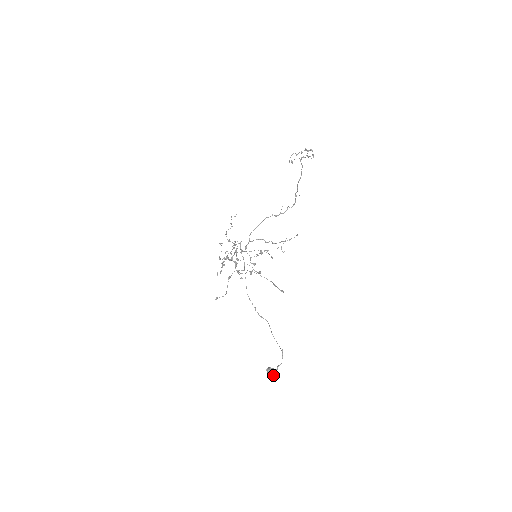
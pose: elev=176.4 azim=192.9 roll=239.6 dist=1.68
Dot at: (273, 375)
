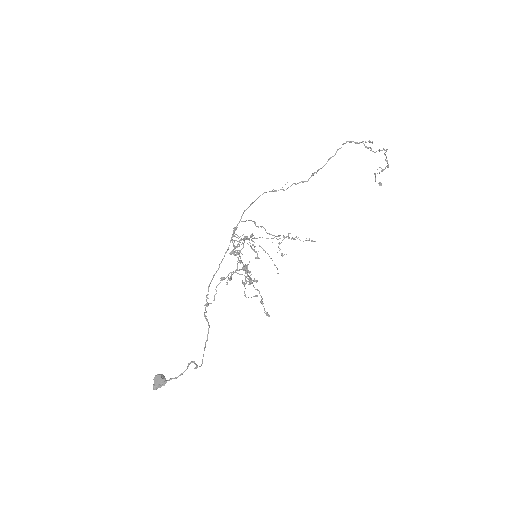
Dot at: (157, 385)
